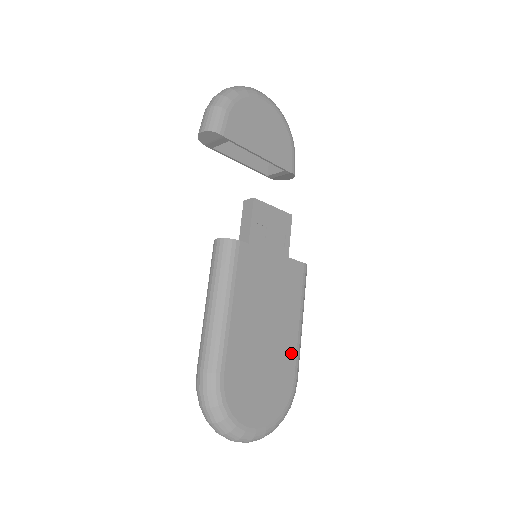
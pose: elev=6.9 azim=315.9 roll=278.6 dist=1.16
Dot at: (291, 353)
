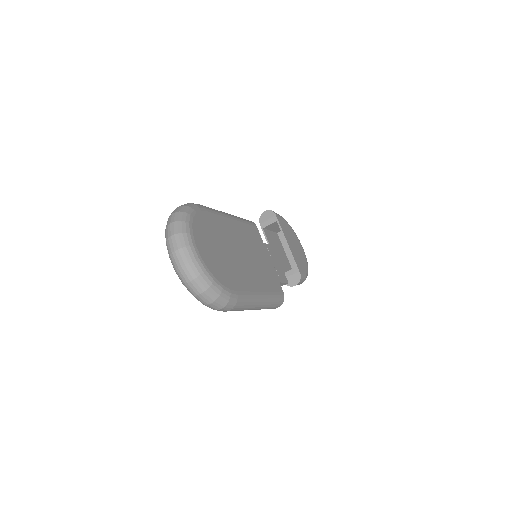
Dot at: (245, 284)
